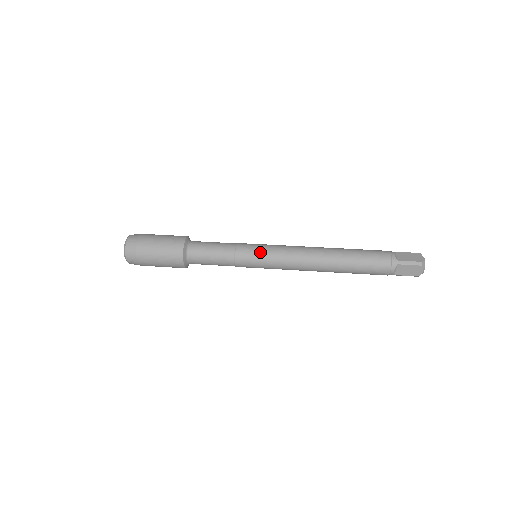
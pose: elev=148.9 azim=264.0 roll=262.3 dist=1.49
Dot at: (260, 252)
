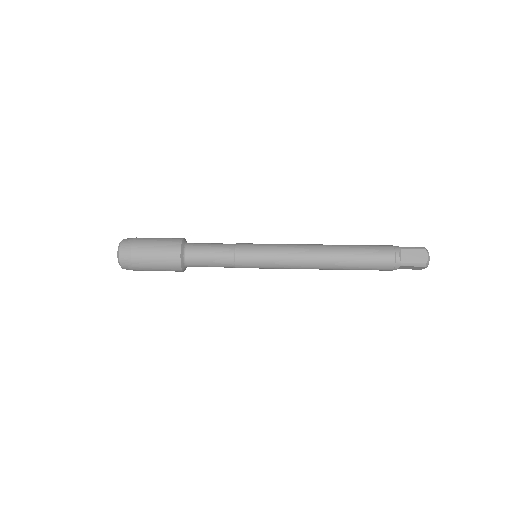
Dot at: (260, 260)
